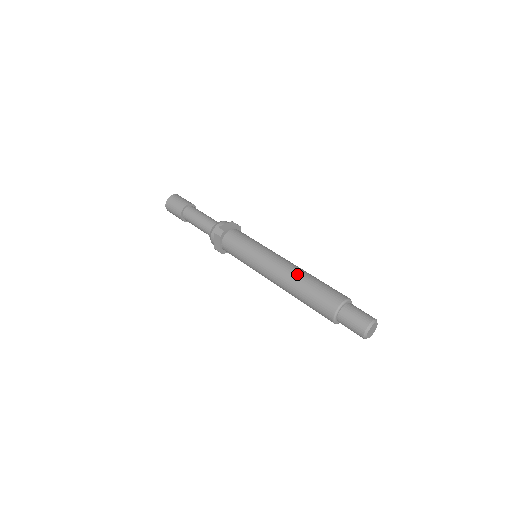
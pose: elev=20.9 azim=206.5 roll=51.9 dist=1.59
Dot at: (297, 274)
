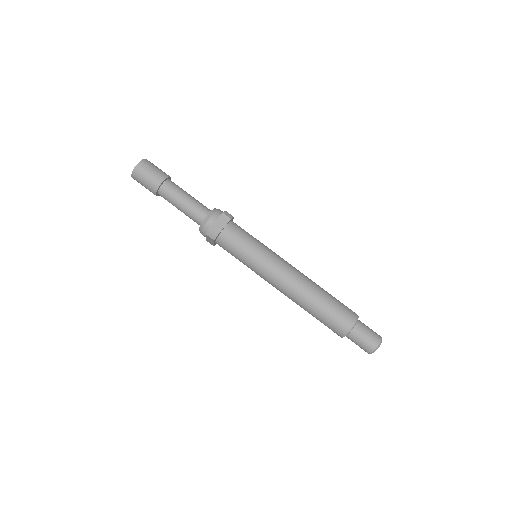
Dot at: occluded
